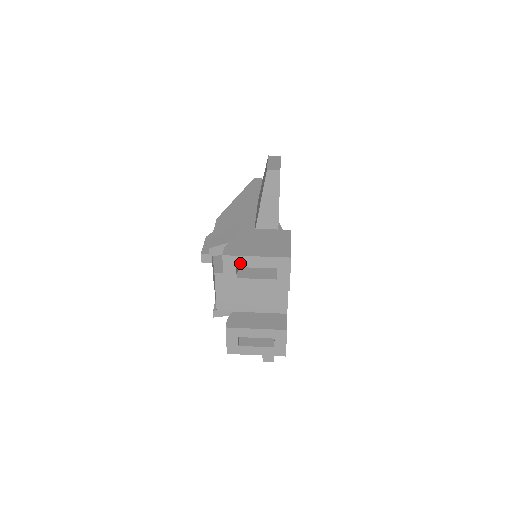
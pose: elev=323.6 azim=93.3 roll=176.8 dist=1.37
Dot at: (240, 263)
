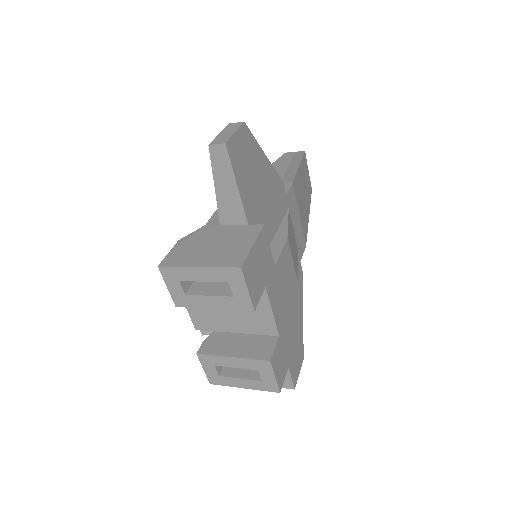
Dot at: (182, 276)
